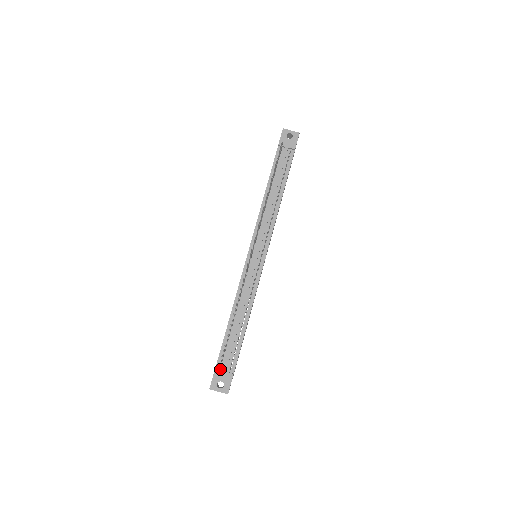
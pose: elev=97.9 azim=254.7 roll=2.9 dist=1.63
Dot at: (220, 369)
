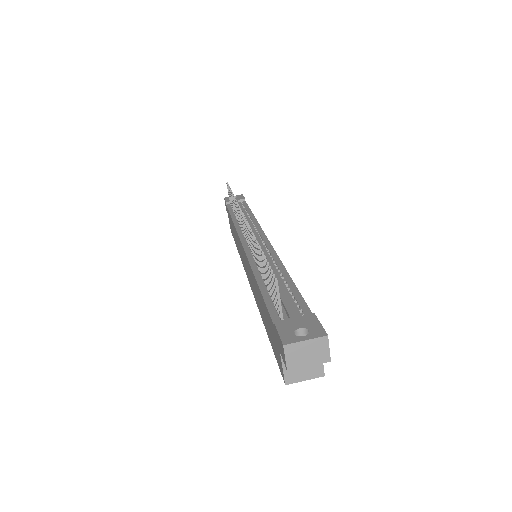
Dot at: (284, 324)
